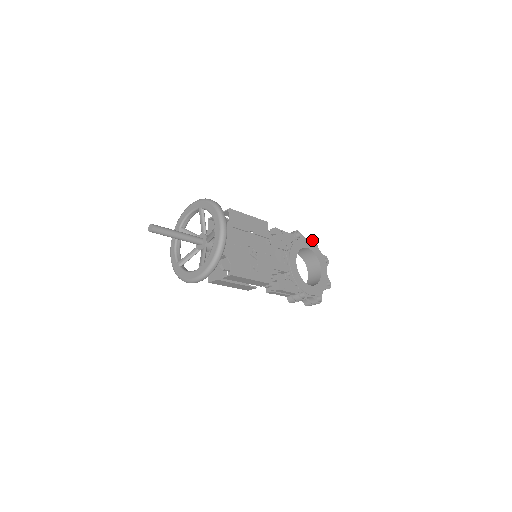
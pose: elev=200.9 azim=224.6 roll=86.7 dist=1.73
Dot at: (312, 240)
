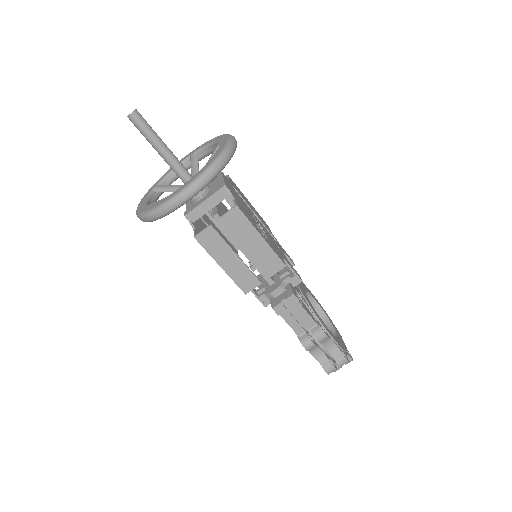
Dot at: occluded
